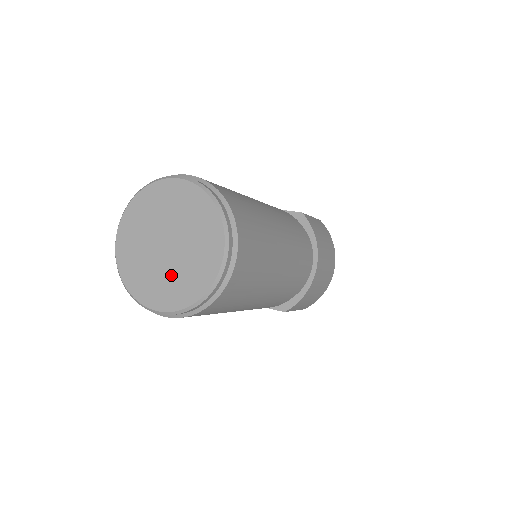
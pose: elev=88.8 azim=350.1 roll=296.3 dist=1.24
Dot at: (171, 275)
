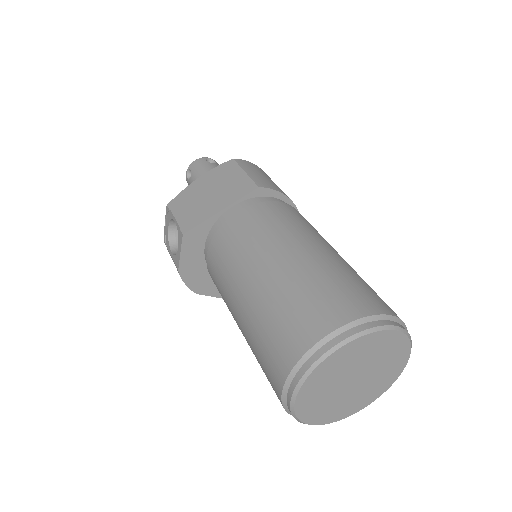
Dot at: (370, 386)
